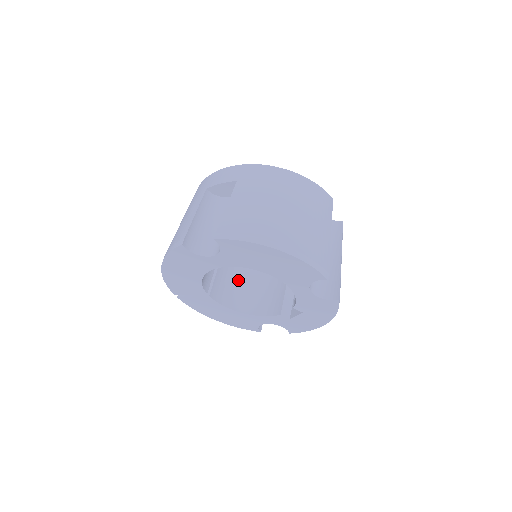
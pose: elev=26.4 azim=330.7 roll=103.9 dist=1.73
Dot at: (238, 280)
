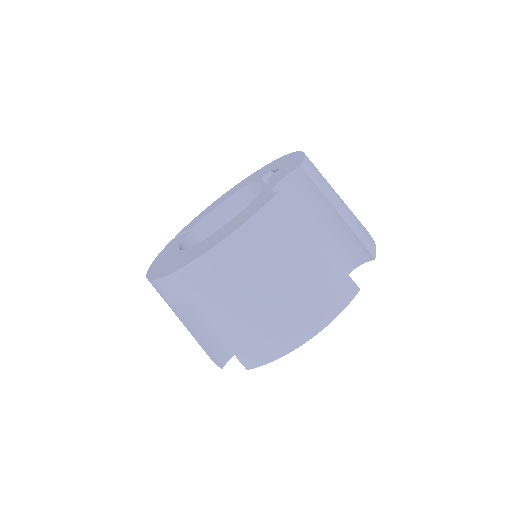
Dot at: occluded
